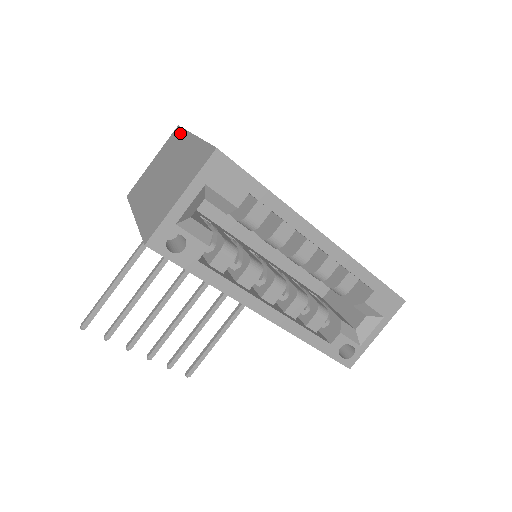
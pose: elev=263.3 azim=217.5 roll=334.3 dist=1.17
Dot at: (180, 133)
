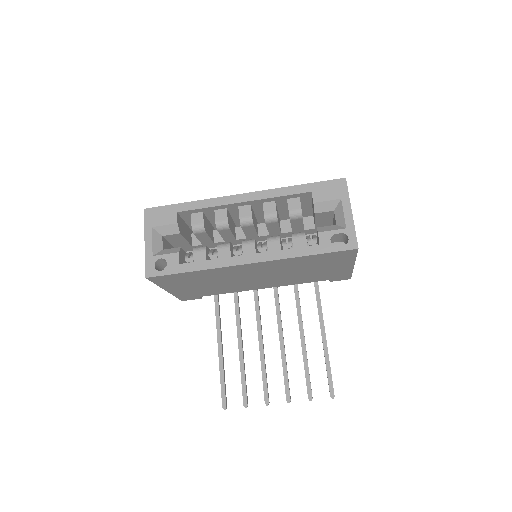
Dot at: occluded
